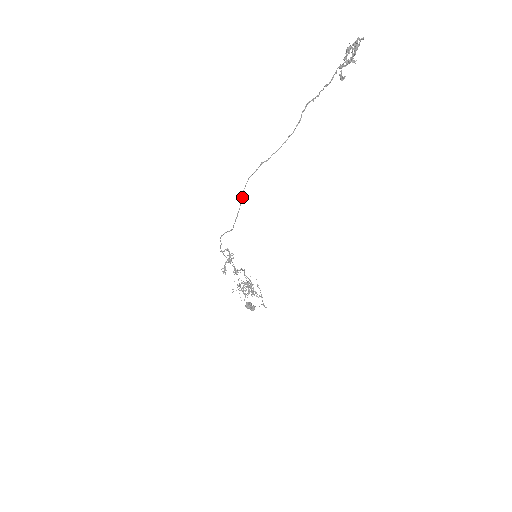
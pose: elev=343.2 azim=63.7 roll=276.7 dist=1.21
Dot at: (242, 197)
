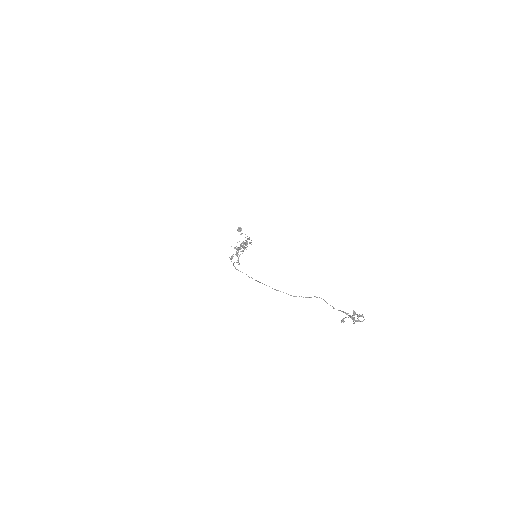
Dot at: (259, 282)
